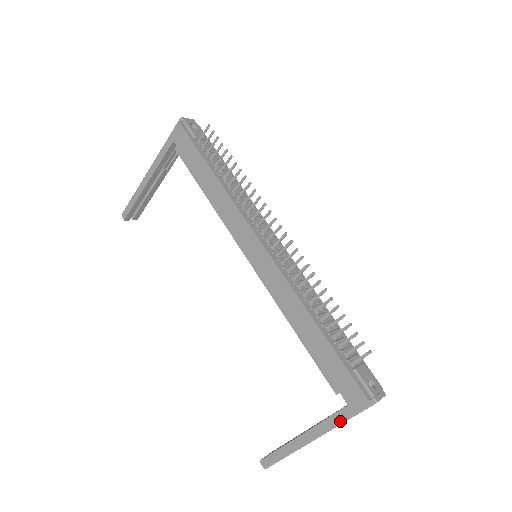
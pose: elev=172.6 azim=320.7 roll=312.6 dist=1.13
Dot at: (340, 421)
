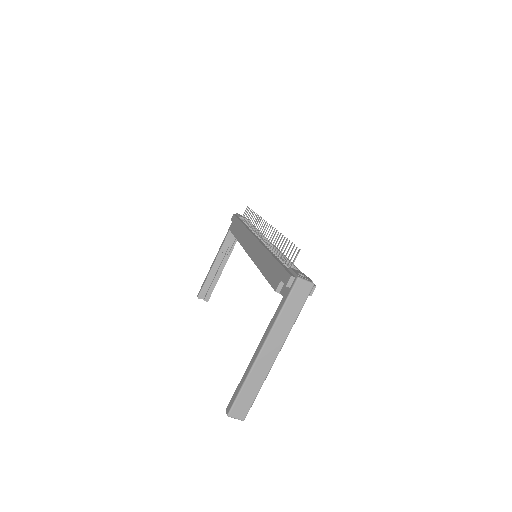
Dot at: (277, 314)
